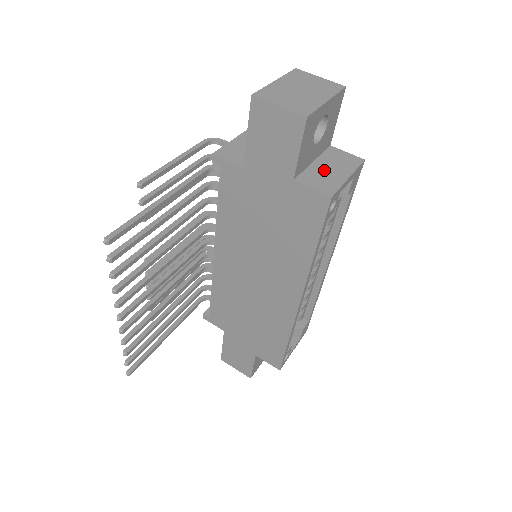
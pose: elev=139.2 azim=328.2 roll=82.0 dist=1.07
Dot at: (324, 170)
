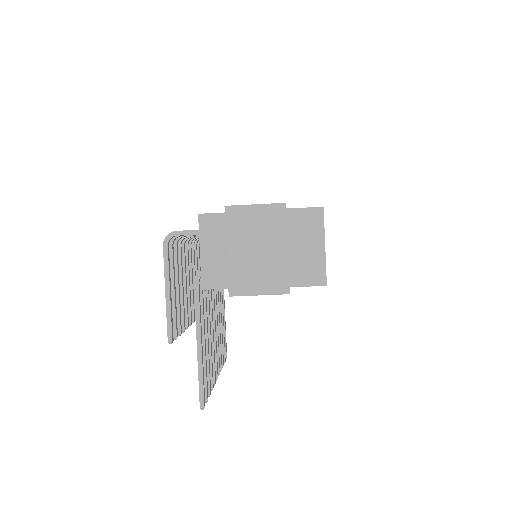
Dot at: (302, 254)
